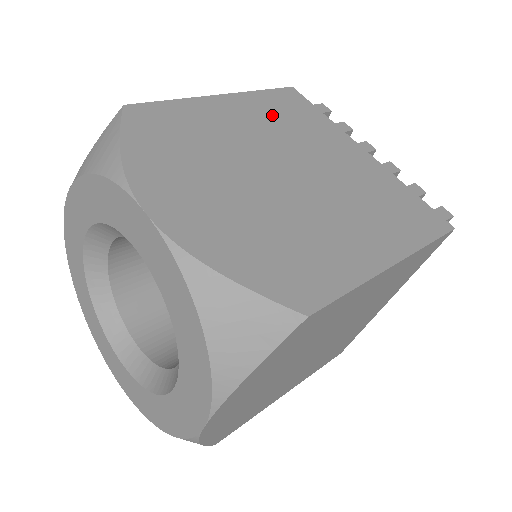
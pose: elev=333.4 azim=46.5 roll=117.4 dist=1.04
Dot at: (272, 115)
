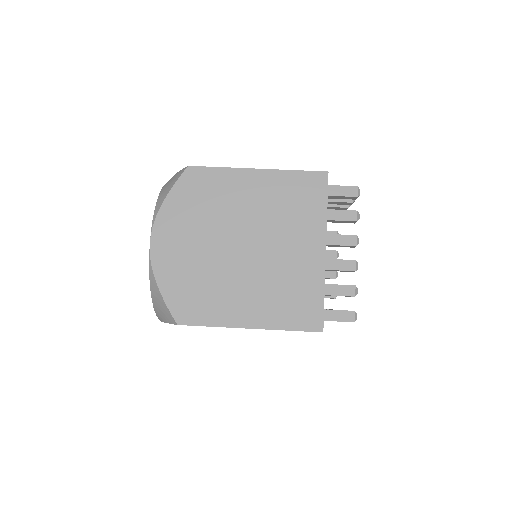
Dot at: (280, 197)
